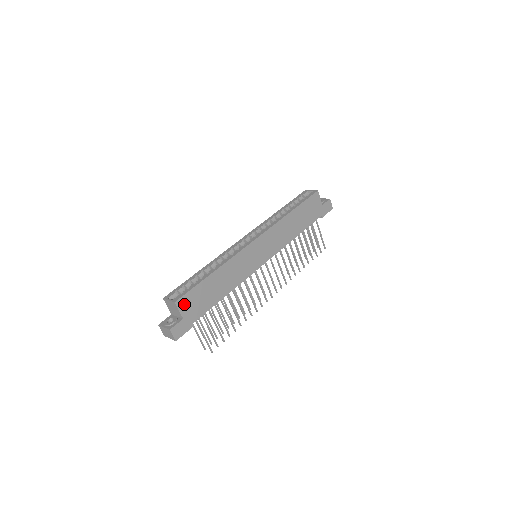
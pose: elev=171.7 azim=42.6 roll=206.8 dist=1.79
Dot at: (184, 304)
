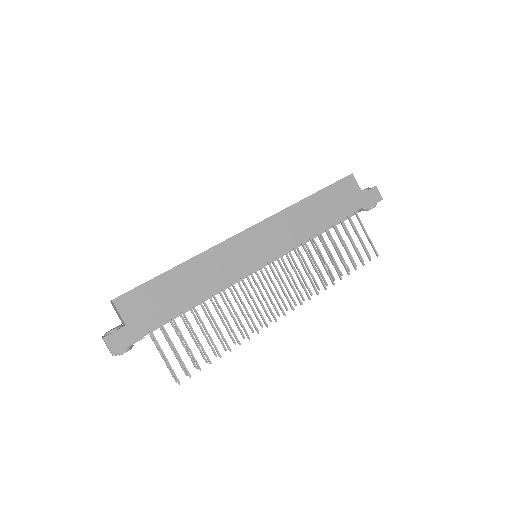
Dot at: (127, 305)
